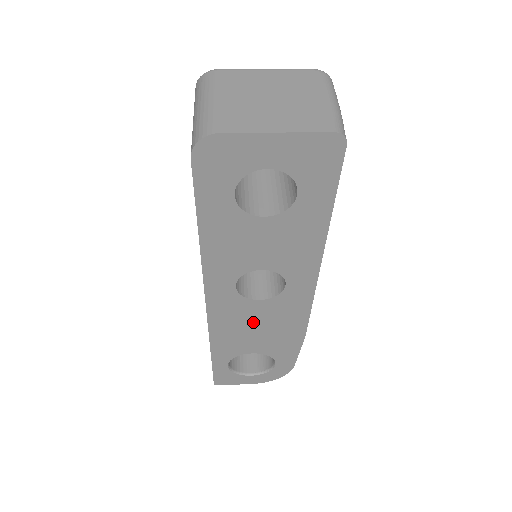
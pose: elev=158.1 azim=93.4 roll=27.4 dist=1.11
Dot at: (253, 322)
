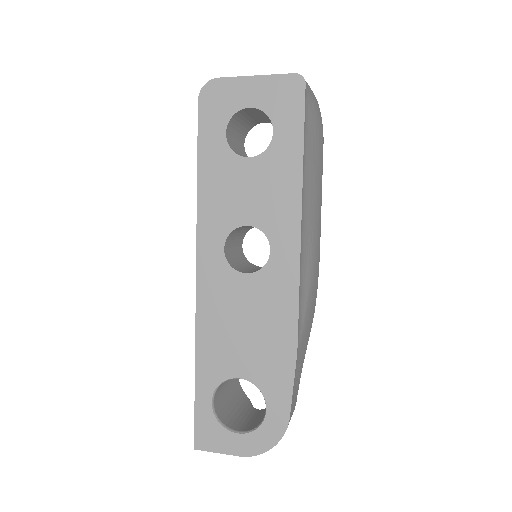
Dot at: (240, 313)
